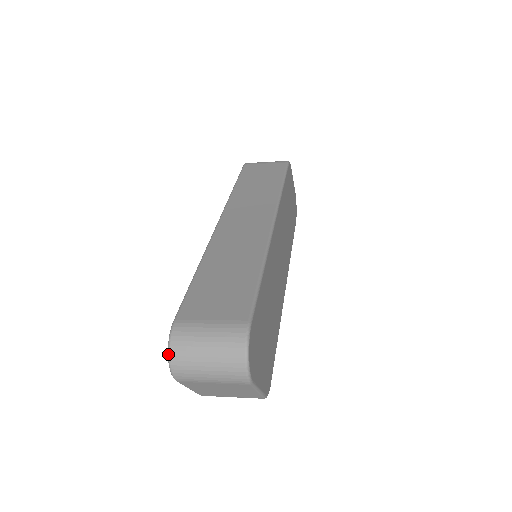
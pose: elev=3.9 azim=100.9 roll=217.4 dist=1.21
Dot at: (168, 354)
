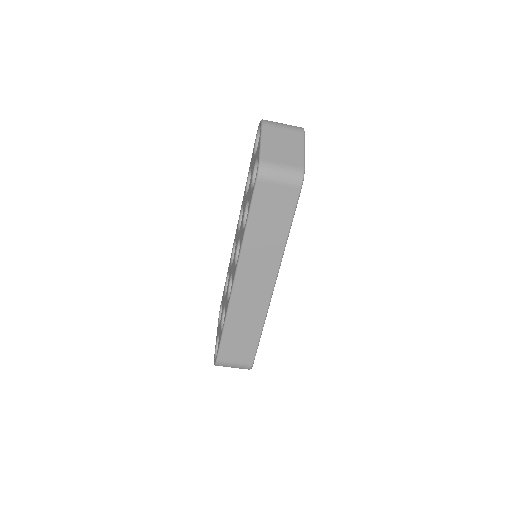
Dot at: occluded
